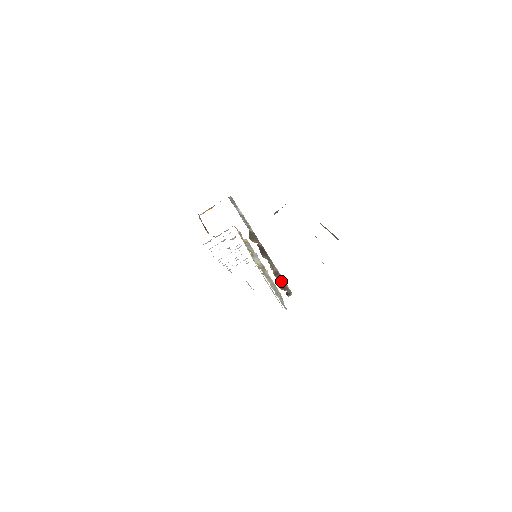
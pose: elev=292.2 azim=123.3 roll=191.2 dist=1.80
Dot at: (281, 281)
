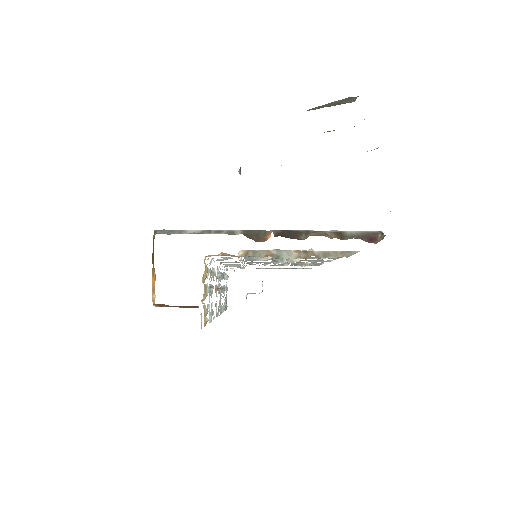
Dot at: (357, 236)
